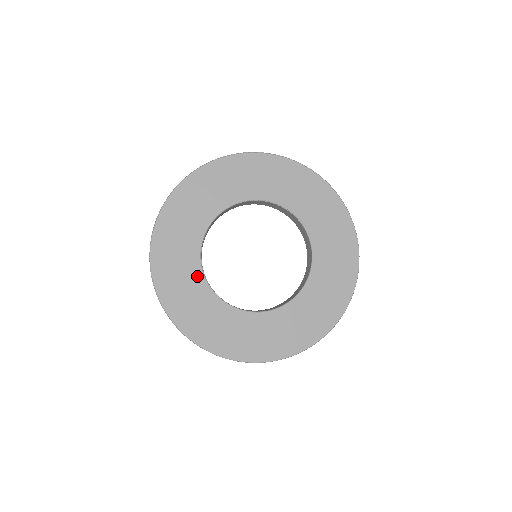
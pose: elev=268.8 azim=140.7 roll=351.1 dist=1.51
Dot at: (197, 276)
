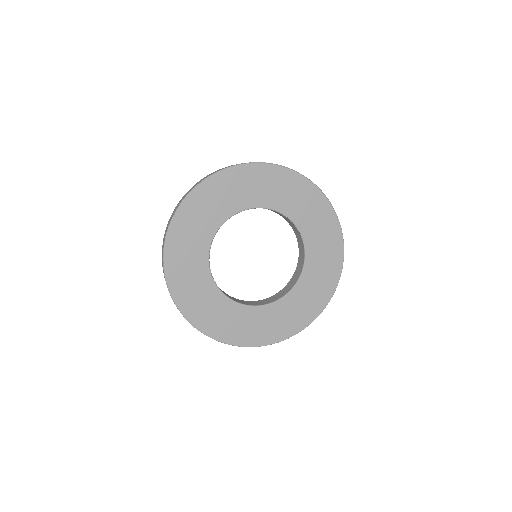
Dot at: (203, 260)
